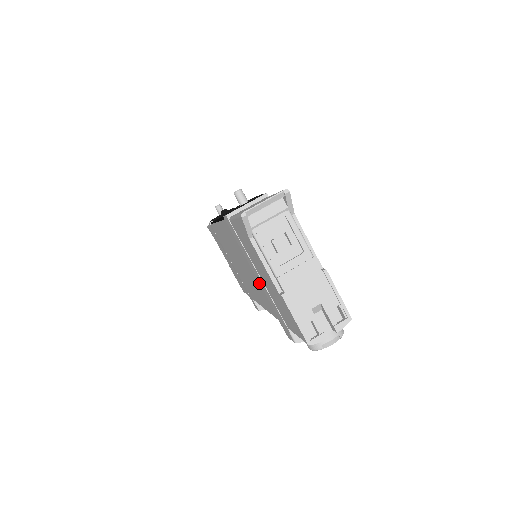
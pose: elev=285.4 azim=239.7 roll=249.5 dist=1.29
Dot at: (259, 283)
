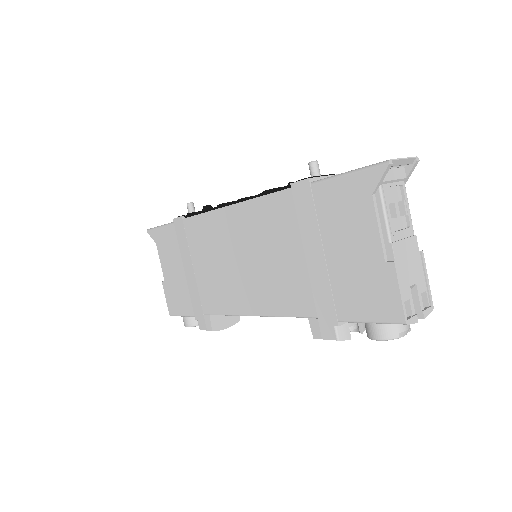
Dot at: (305, 268)
